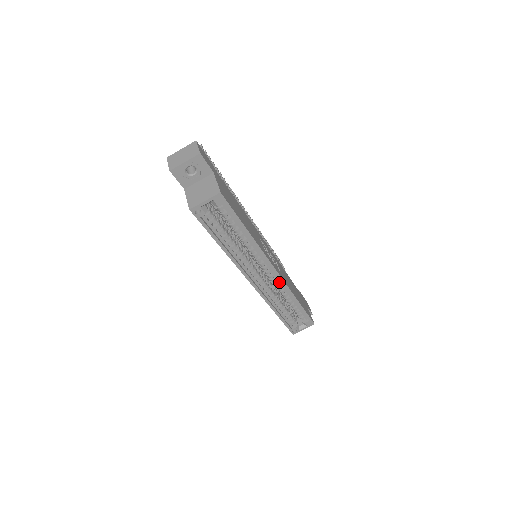
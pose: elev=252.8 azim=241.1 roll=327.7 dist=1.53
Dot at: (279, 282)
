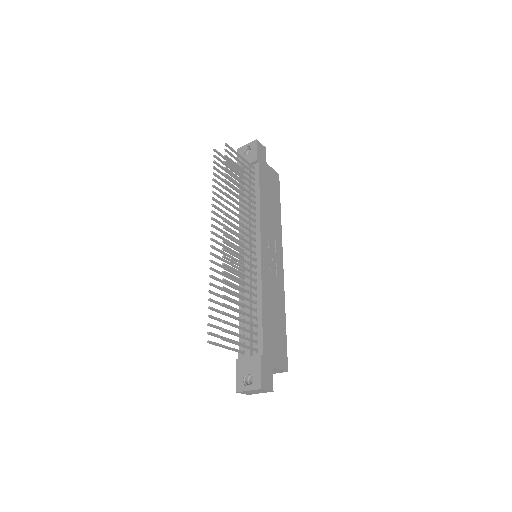
Dot at: occluded
